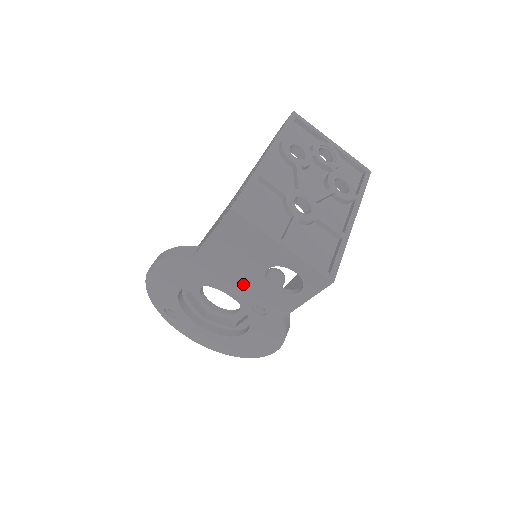
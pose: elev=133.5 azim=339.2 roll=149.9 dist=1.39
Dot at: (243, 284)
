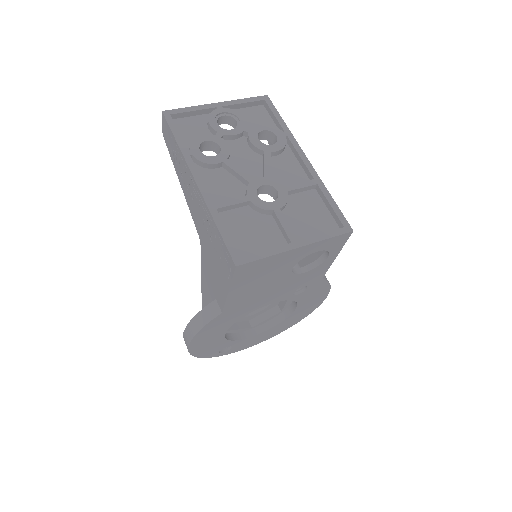
Dot at: (277, 291)
